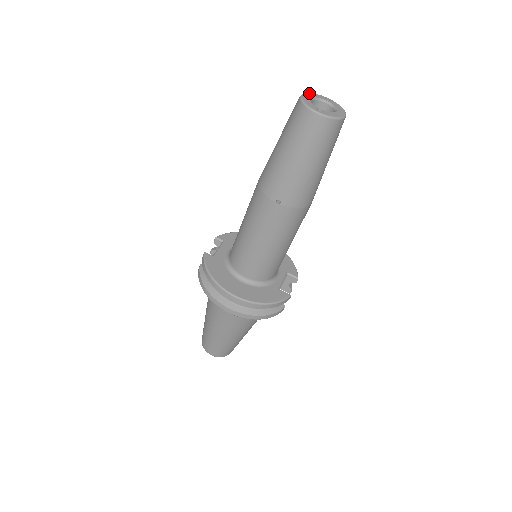
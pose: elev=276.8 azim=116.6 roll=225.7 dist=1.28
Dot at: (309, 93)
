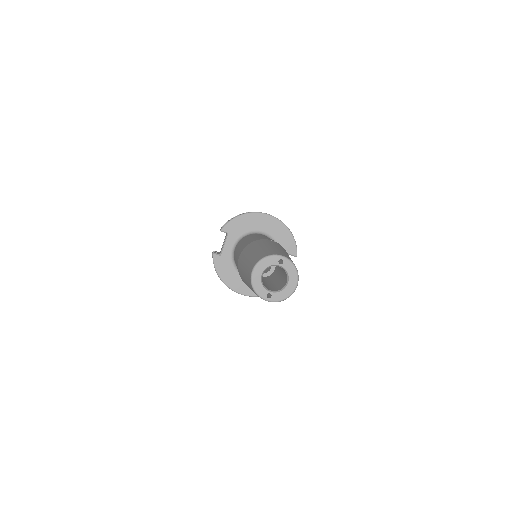
Dot at: (261, 262)
